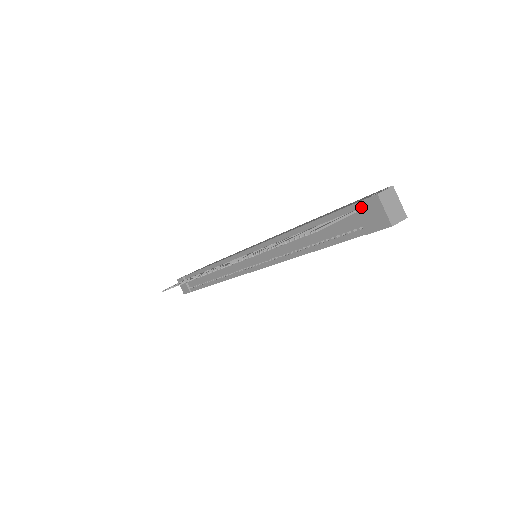
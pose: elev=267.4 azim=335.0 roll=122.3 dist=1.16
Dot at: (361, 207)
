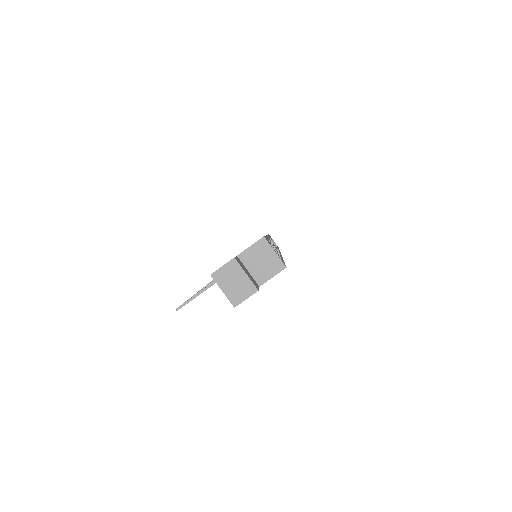
Dot at: occluded
